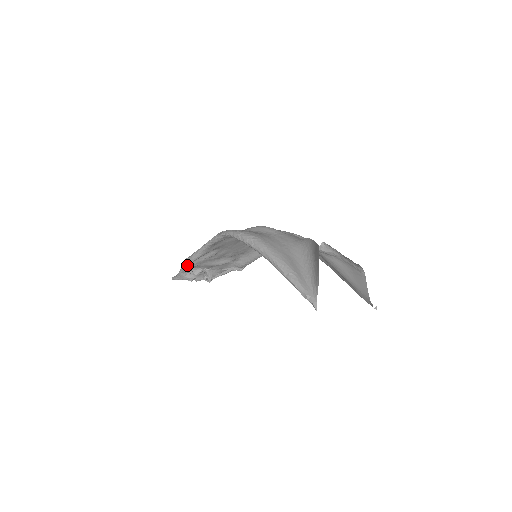
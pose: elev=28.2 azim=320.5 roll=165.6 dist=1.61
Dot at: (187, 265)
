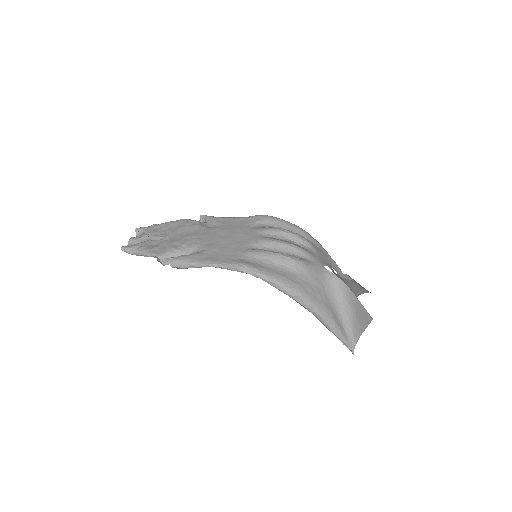
Dot at: (172, 267)
